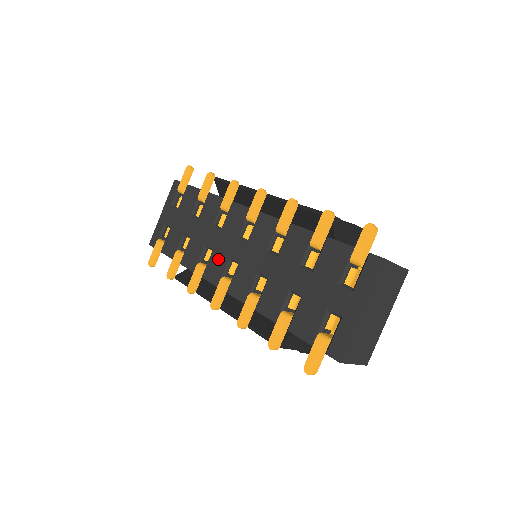
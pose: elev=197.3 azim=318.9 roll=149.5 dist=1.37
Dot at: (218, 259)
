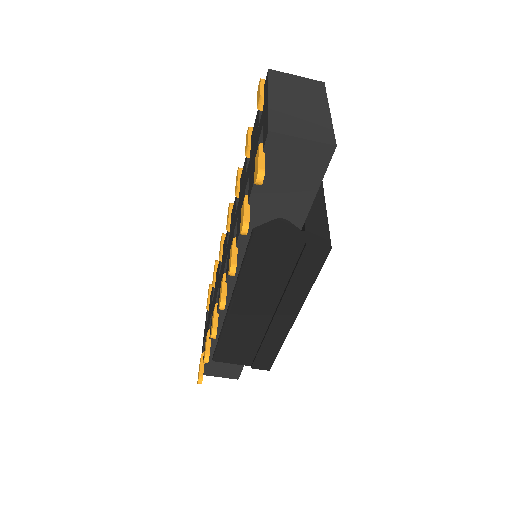
Dot at: occluded
